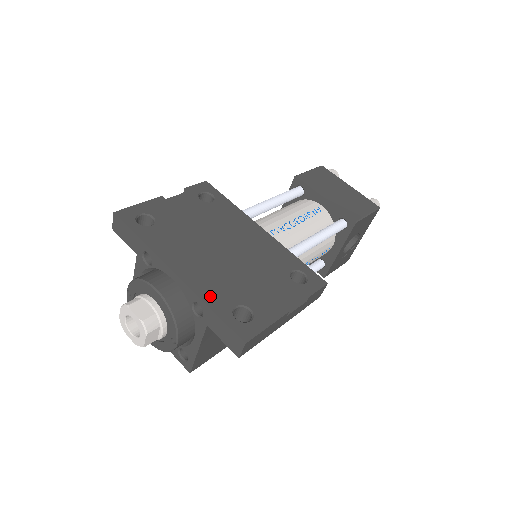
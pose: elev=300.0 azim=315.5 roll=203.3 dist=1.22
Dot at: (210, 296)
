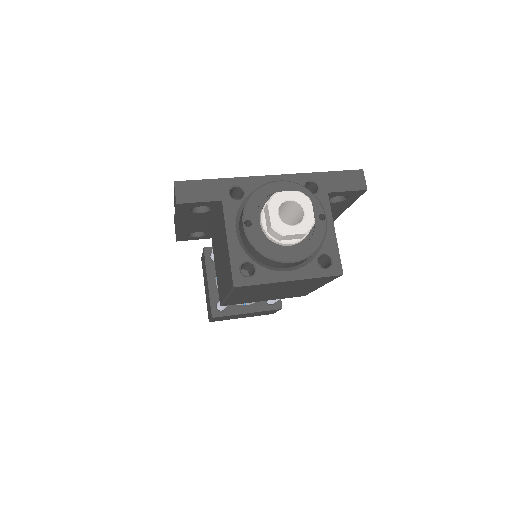
Dot at: occluded
